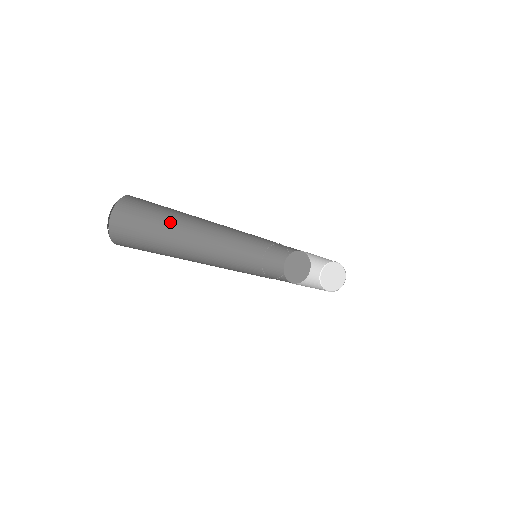
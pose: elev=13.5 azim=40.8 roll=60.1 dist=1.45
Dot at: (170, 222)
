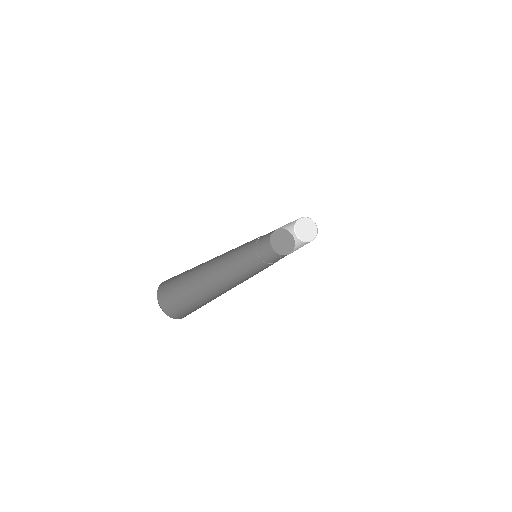
Dot at: (193, 273)
